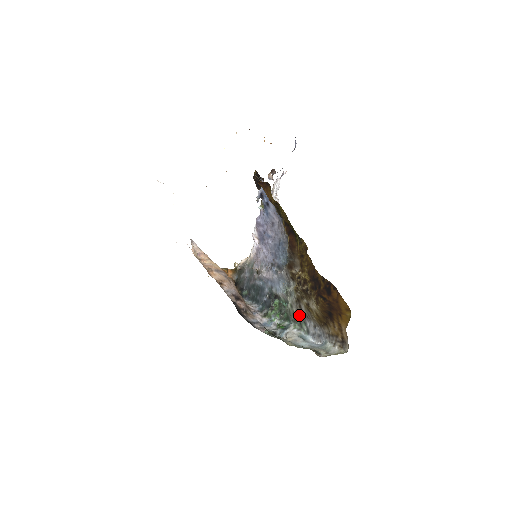
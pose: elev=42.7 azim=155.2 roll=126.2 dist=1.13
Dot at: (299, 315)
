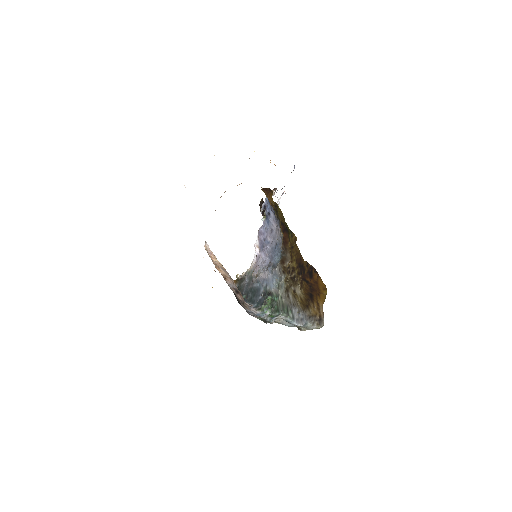
Dot at: (287, 304)
